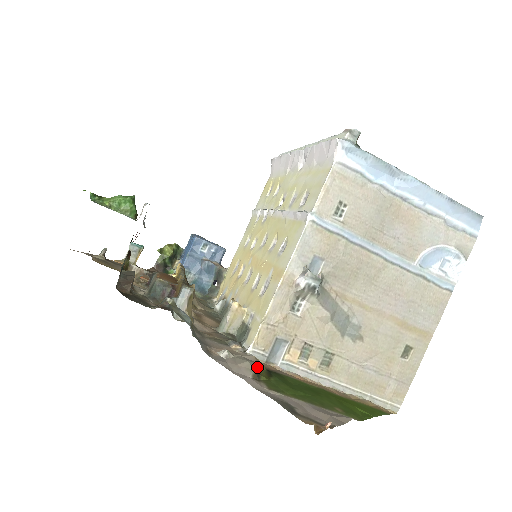
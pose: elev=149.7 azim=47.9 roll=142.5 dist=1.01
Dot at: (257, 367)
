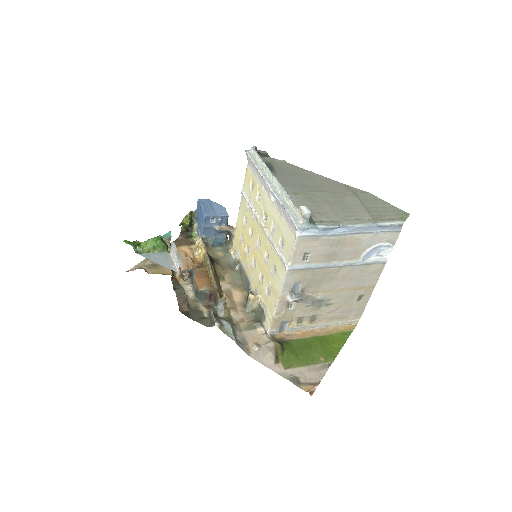
Dot at: (276, 351)
